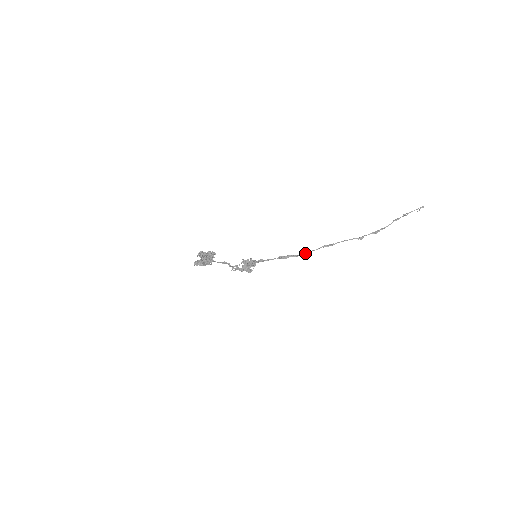
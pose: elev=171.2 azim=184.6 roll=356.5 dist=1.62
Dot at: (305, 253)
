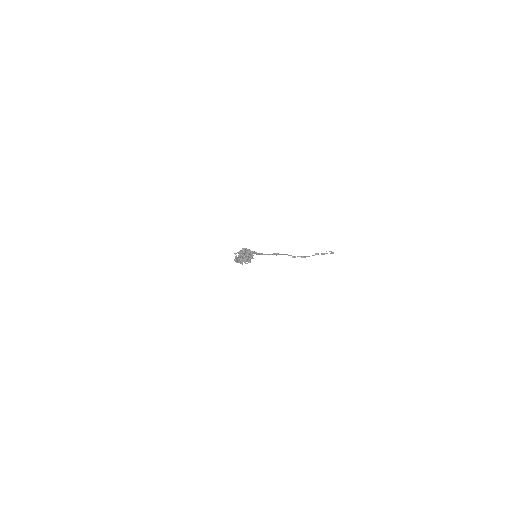
Dot at: (263, 254)
